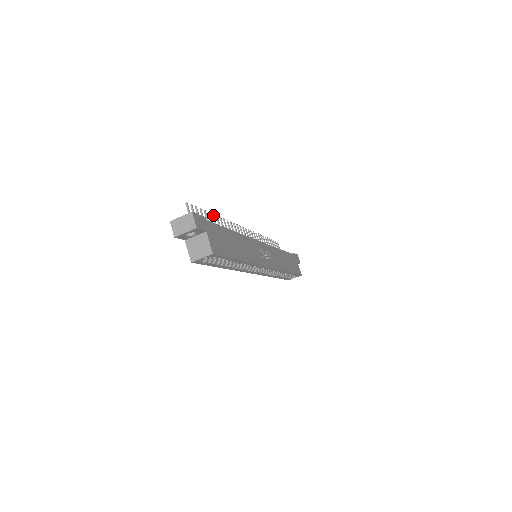
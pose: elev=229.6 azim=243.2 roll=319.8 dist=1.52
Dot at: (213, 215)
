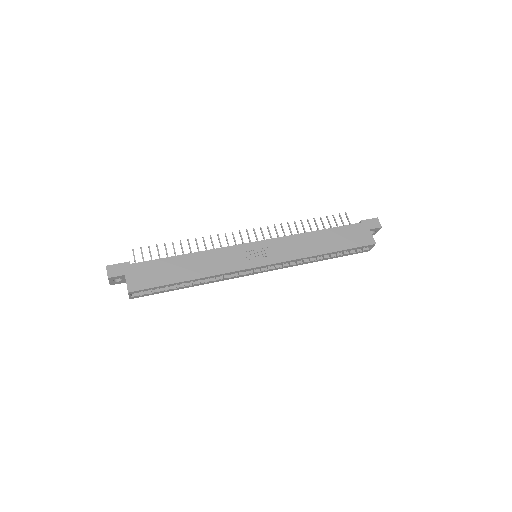
Dot at: (180, 242)
